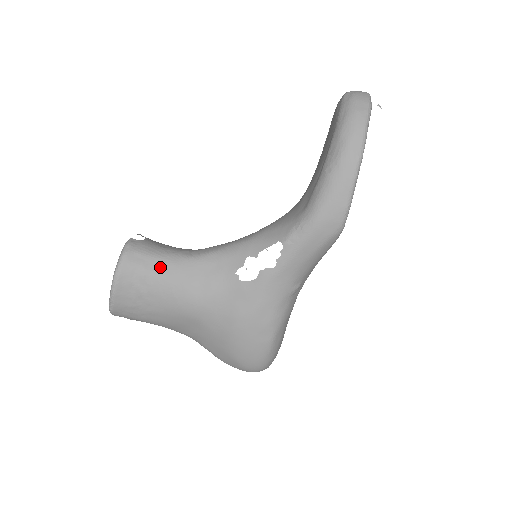
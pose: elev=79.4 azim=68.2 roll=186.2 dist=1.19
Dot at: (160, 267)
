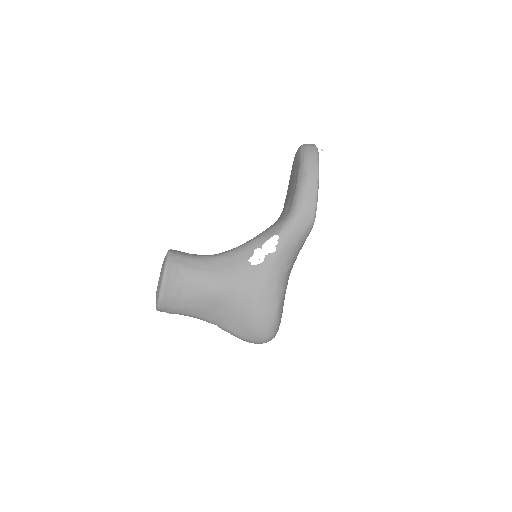
Dot at: (195, 264)
